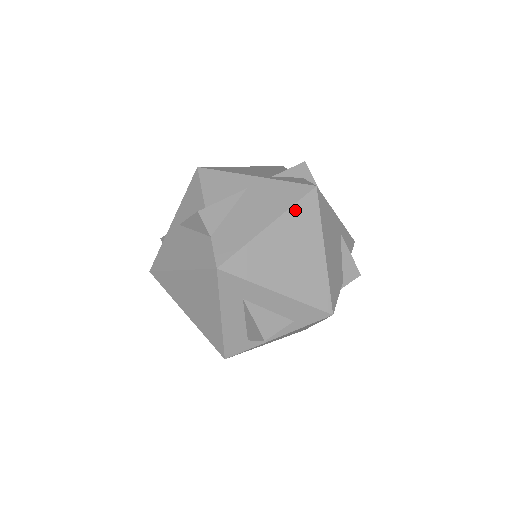
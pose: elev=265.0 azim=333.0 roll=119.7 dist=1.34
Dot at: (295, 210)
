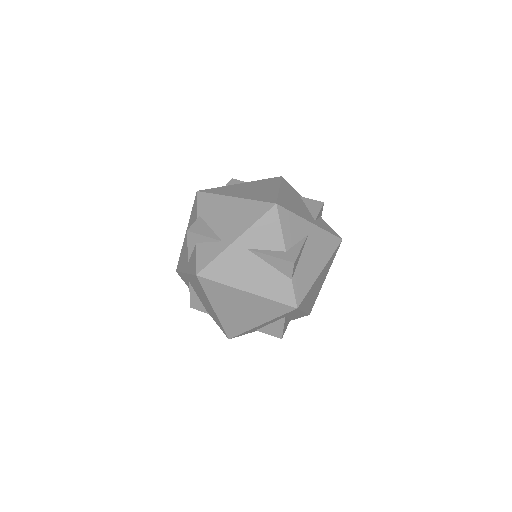
Dot at: (331, 258)
